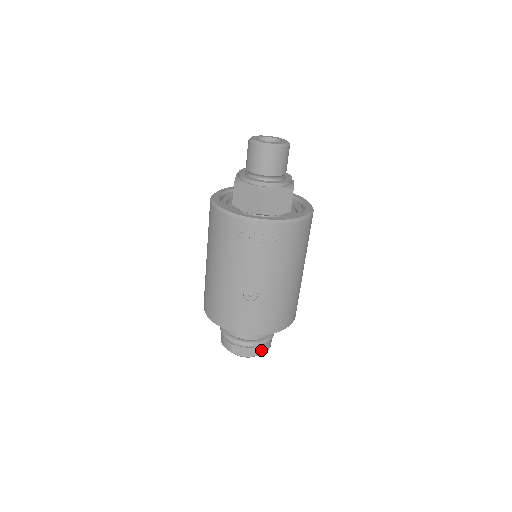
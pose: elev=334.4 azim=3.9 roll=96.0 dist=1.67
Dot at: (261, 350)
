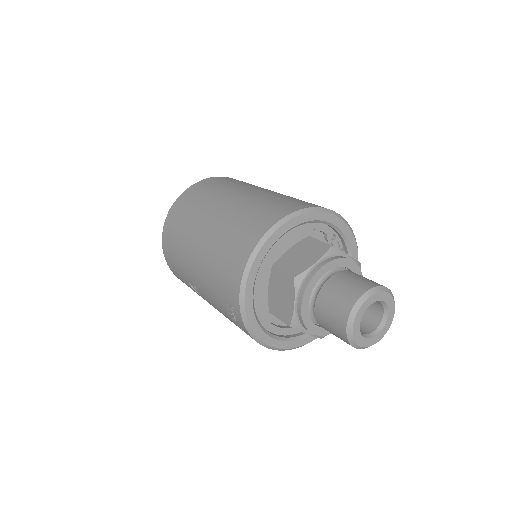
Dot at: occluded
